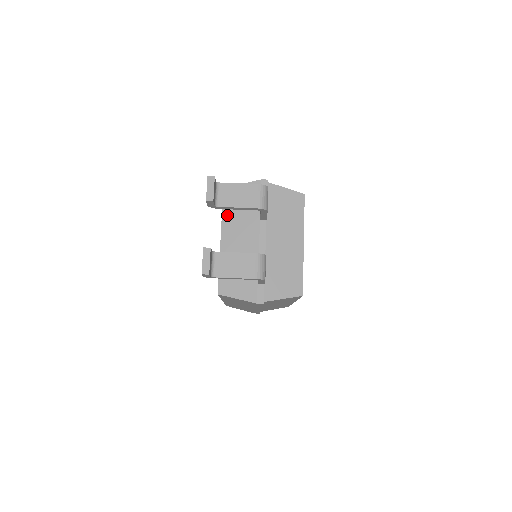
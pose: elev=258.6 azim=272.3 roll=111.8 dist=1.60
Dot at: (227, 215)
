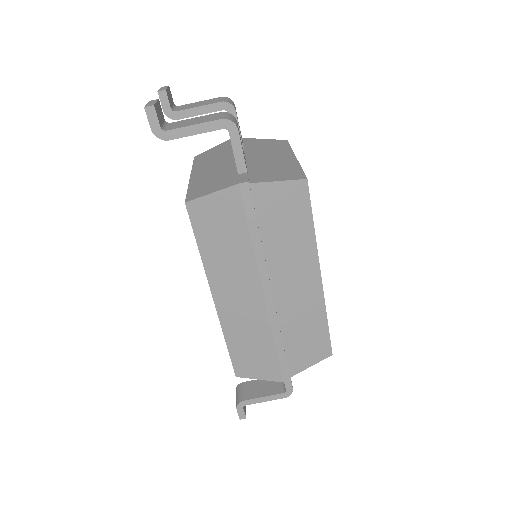
Dot at: (198, 164)
